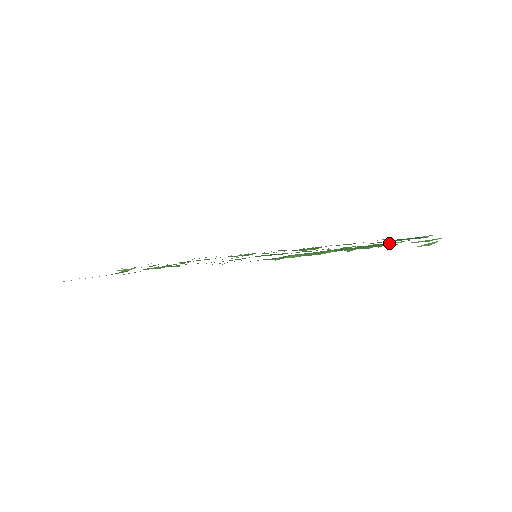
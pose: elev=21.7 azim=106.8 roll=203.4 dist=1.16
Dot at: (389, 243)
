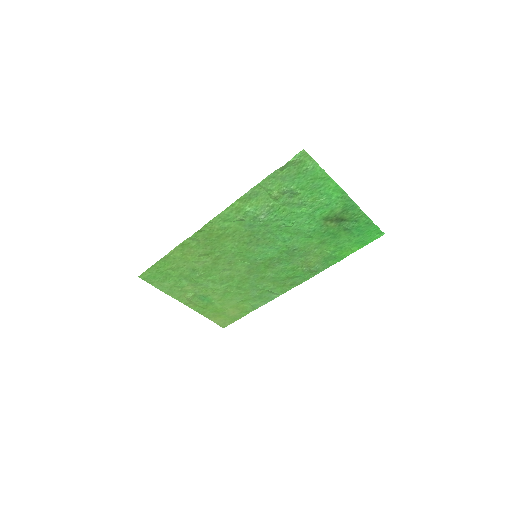
Dot at: (314, 201)
